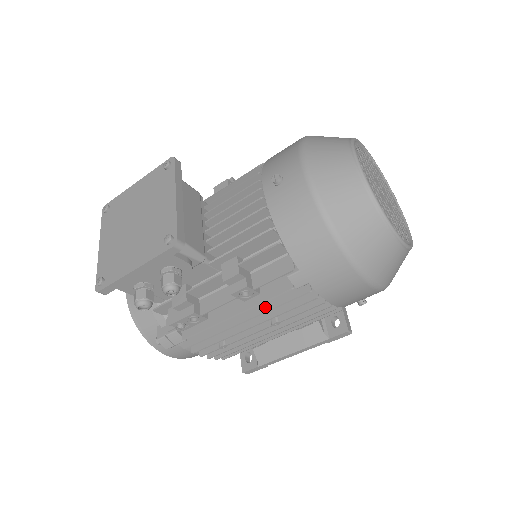
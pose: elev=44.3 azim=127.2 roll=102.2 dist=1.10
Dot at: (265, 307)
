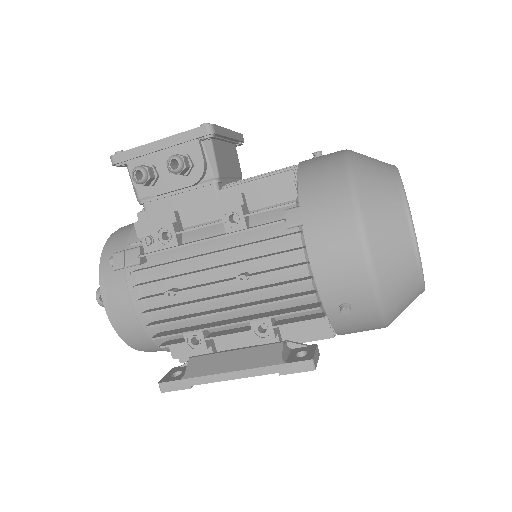
Dot at: (243, 245)
